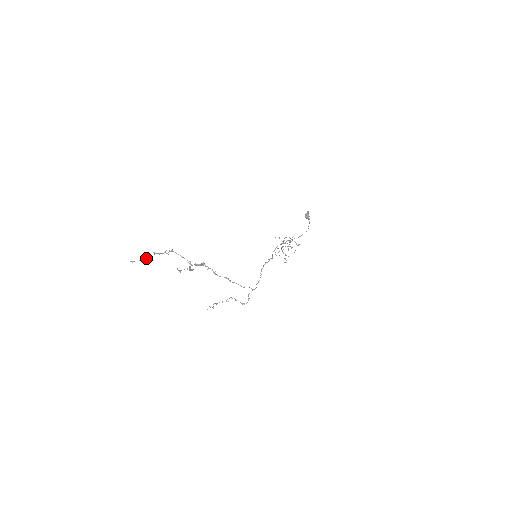
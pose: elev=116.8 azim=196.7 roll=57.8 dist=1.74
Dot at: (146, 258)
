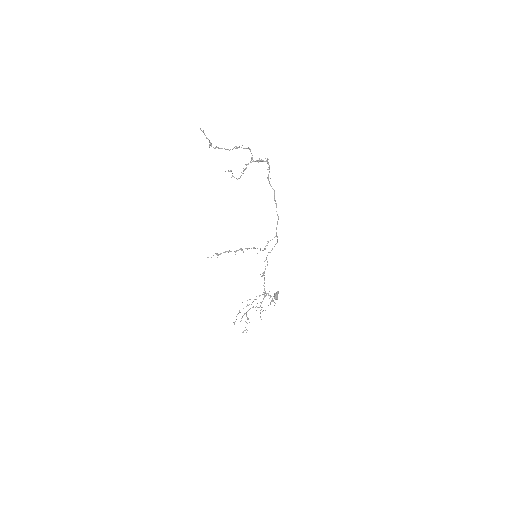
Dot at: (210, 143)
